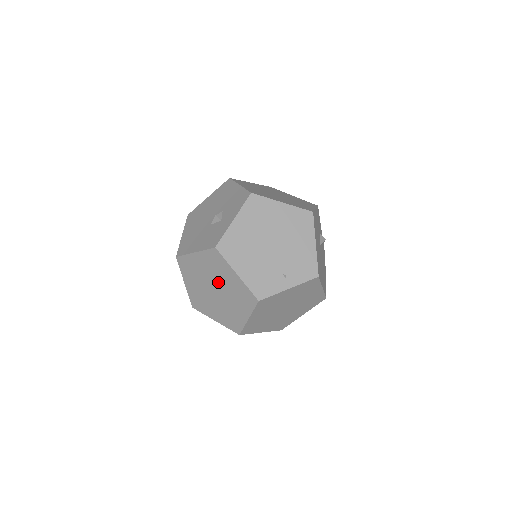
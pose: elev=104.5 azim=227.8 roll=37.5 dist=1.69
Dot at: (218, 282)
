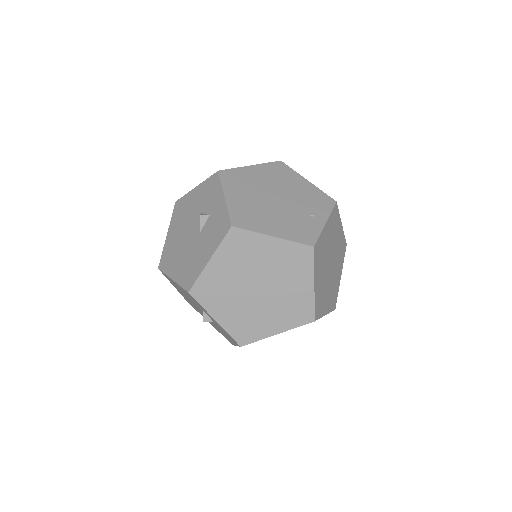
Dot at: (256, 272)
